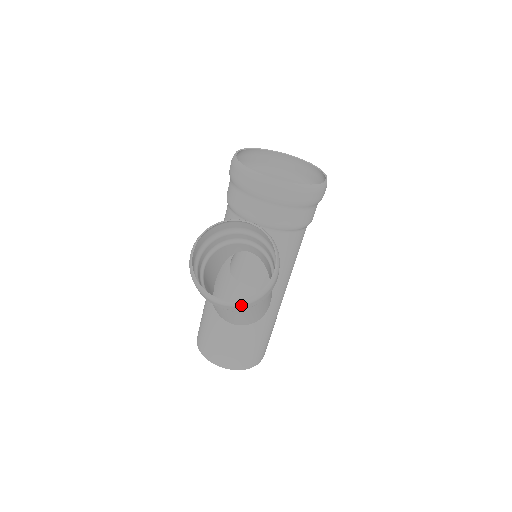
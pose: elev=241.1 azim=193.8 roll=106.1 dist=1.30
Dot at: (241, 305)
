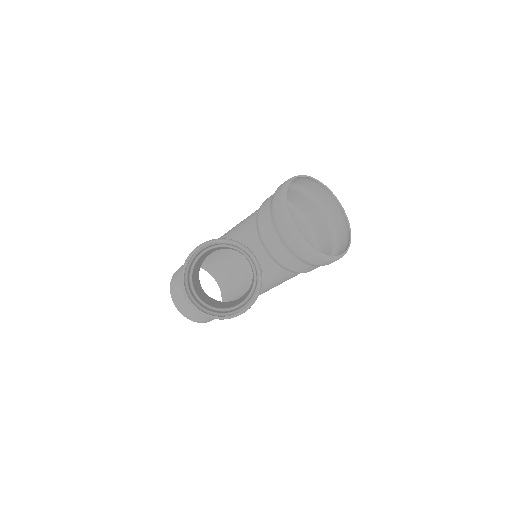
Dot at: occluded
